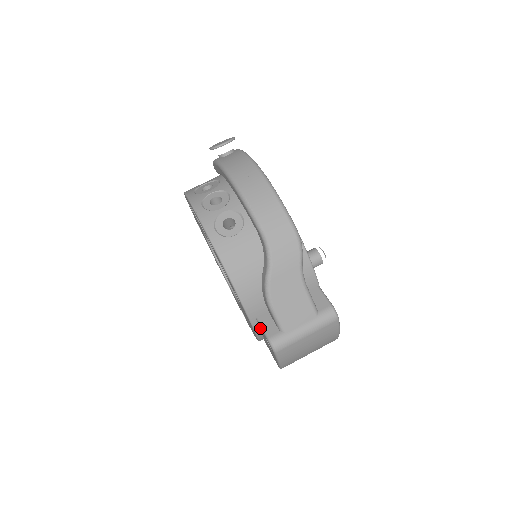
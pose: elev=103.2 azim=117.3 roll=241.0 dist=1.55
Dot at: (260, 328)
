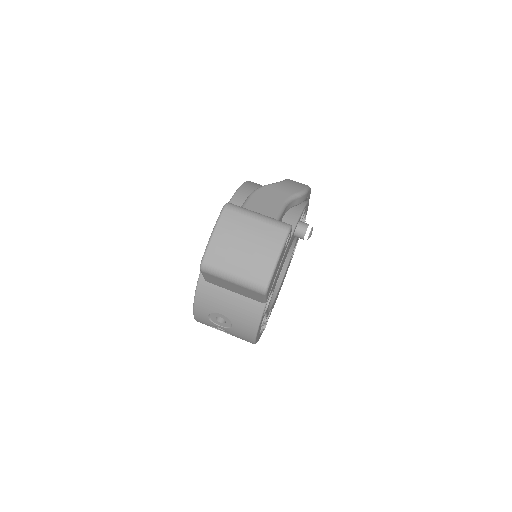
Dot at: occluded
